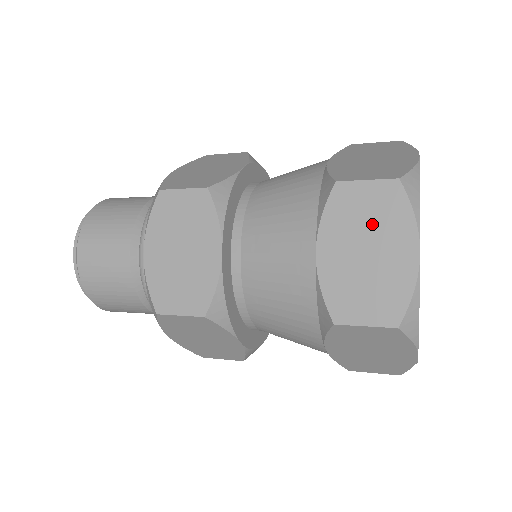
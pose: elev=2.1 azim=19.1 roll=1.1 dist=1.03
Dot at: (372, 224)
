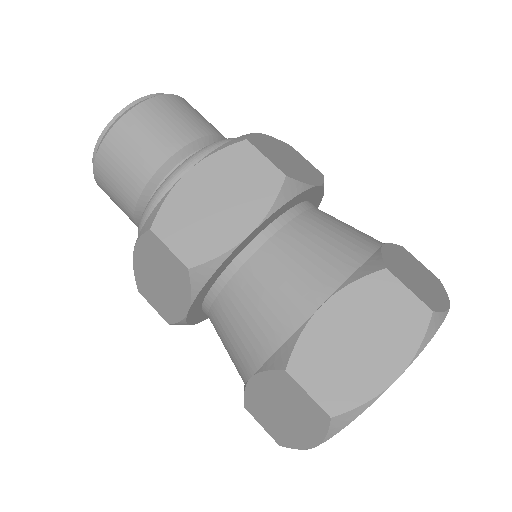
Dot at: (295, 410)
